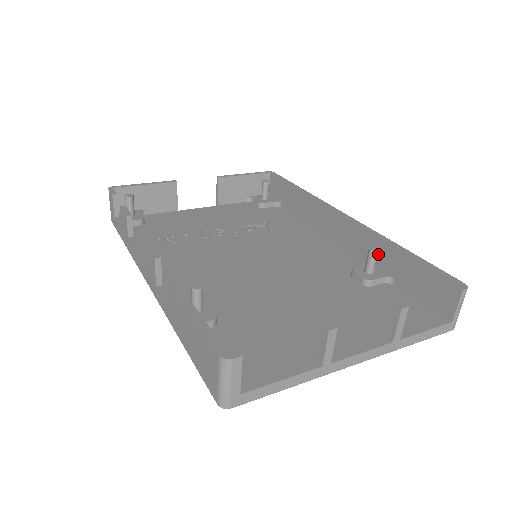
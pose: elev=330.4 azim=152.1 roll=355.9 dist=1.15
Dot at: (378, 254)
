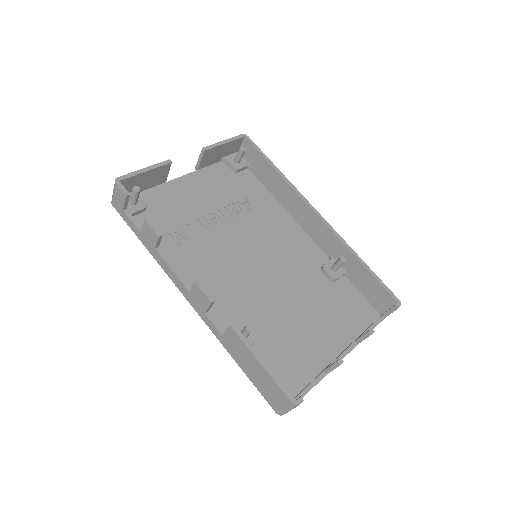
Dot at: occluded
